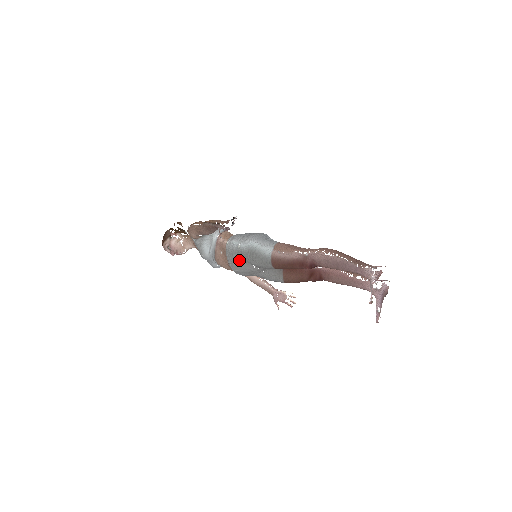
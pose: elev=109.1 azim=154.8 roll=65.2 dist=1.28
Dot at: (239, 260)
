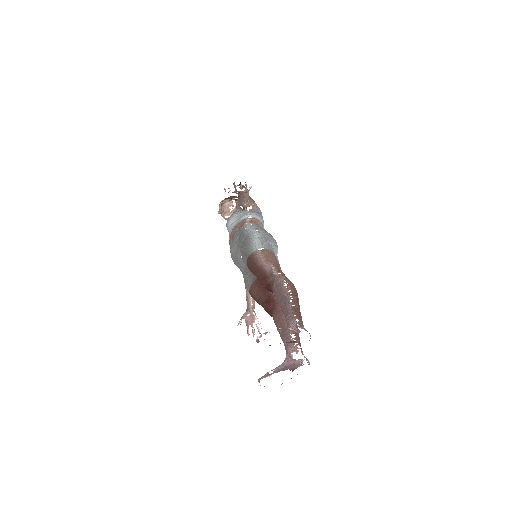
Dot at: (237, 241)
